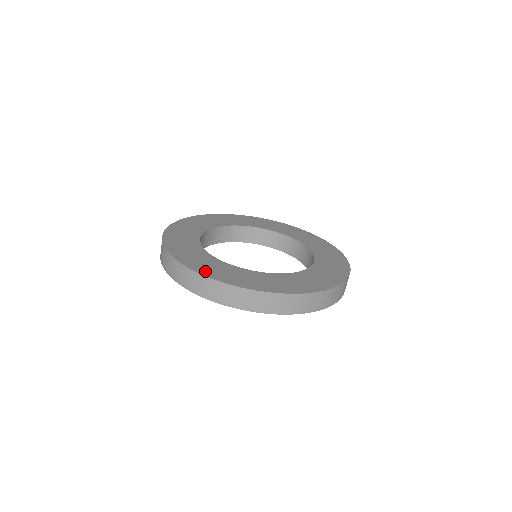
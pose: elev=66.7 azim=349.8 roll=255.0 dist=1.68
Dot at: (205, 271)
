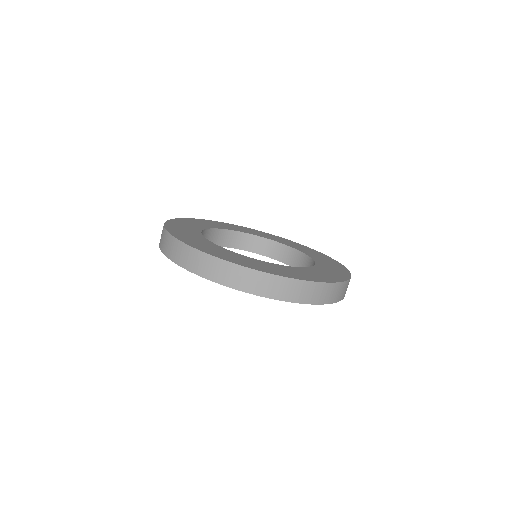
Dot at: (246, 264)
